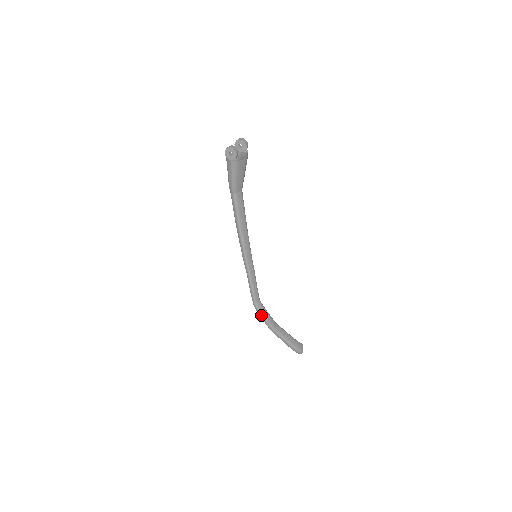
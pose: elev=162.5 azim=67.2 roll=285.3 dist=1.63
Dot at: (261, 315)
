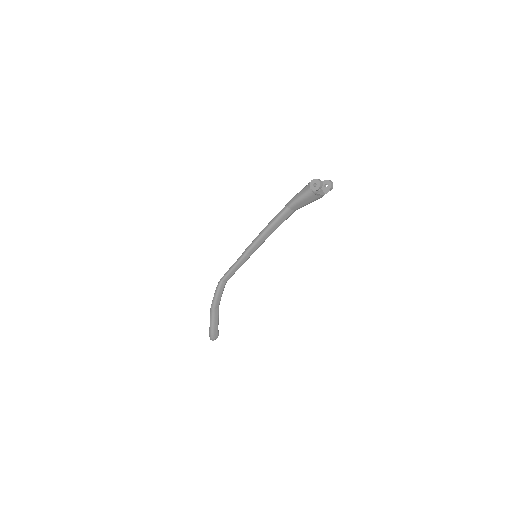
Dot at: (216, 292)
